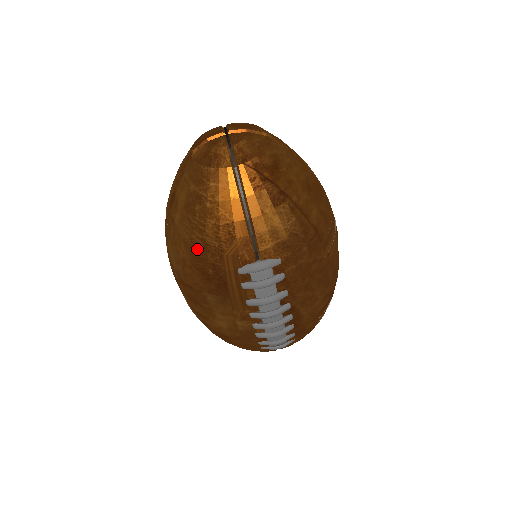
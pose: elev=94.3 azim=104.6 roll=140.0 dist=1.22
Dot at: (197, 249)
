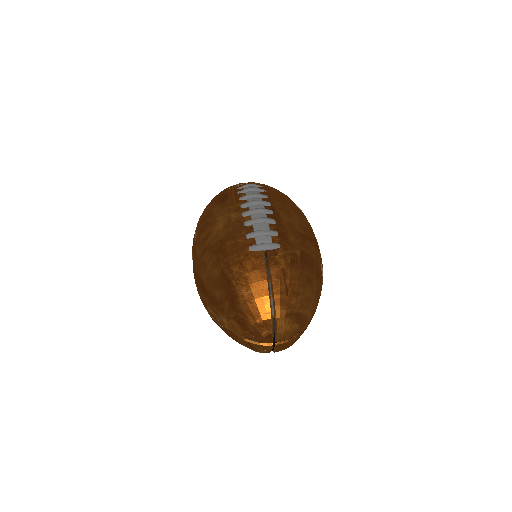
Dot at: (215, 197)
